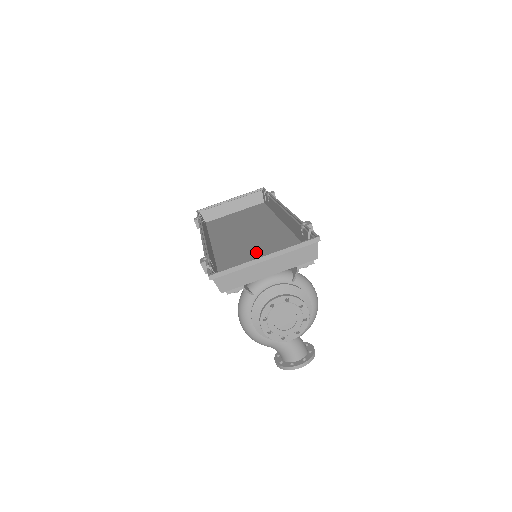
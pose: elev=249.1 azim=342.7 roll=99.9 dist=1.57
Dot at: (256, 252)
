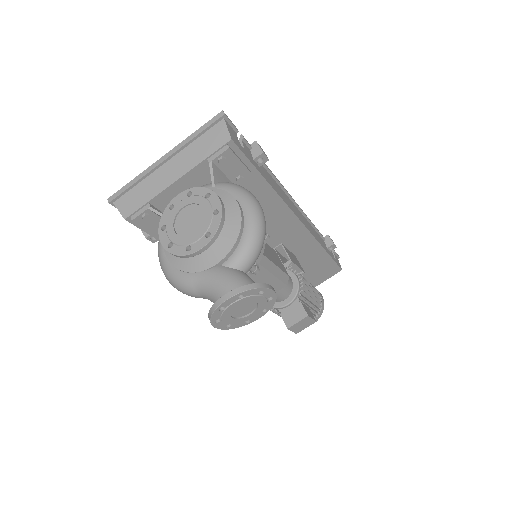
Dot at: occluded
